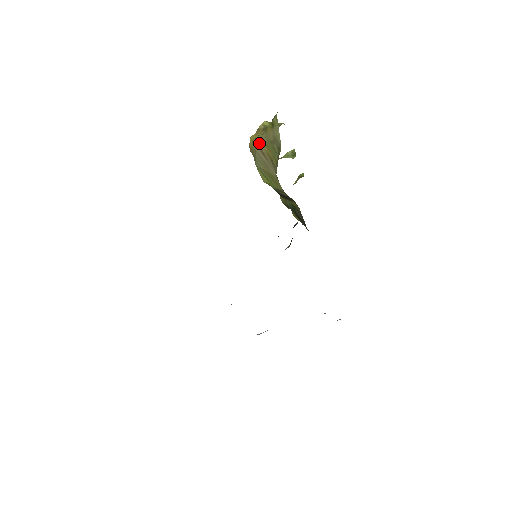
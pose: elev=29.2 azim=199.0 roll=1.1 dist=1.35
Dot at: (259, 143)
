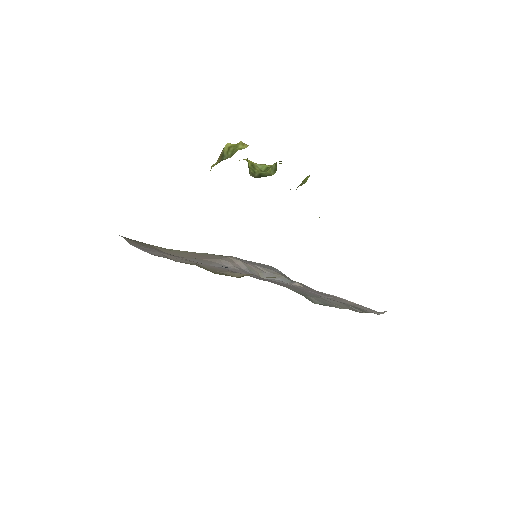
Dot at: occluded
